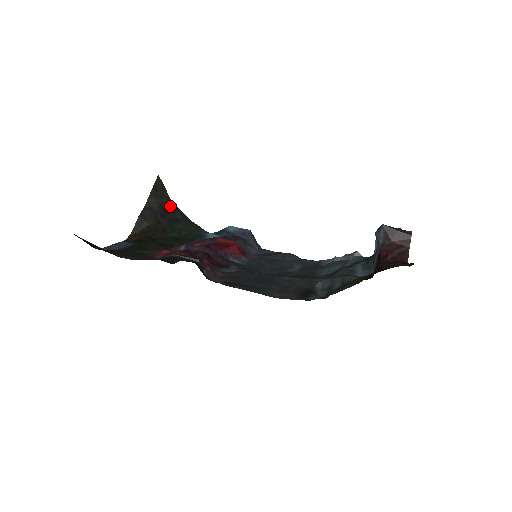
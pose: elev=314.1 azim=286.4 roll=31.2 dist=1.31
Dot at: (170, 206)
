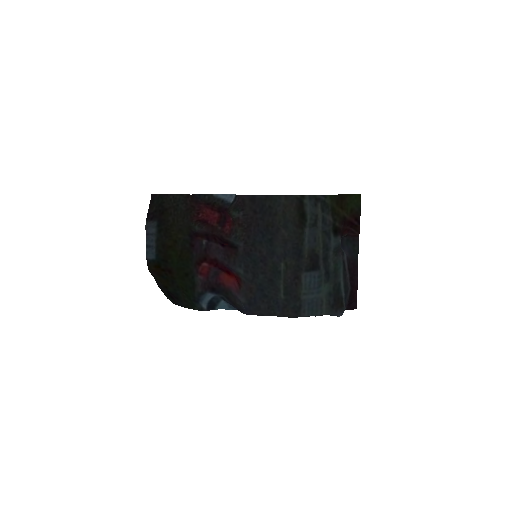
Dot at: (172, 301)
